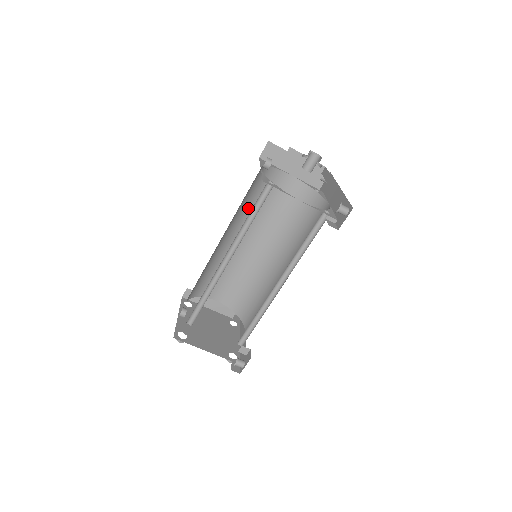
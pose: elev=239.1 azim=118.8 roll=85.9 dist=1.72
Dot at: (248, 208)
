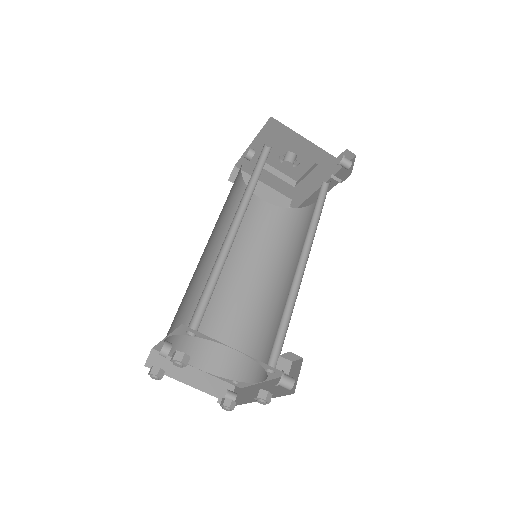
Dot at: (227, 224)
